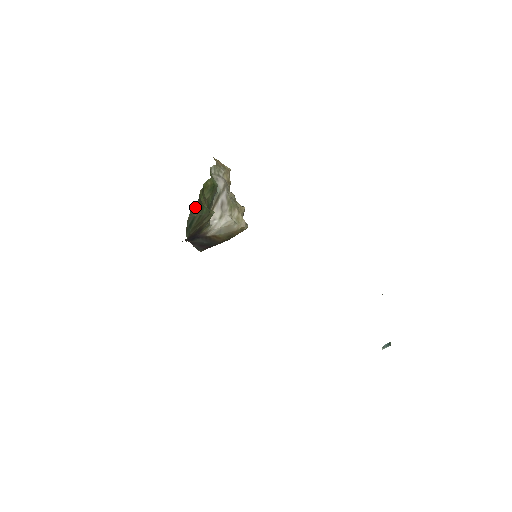
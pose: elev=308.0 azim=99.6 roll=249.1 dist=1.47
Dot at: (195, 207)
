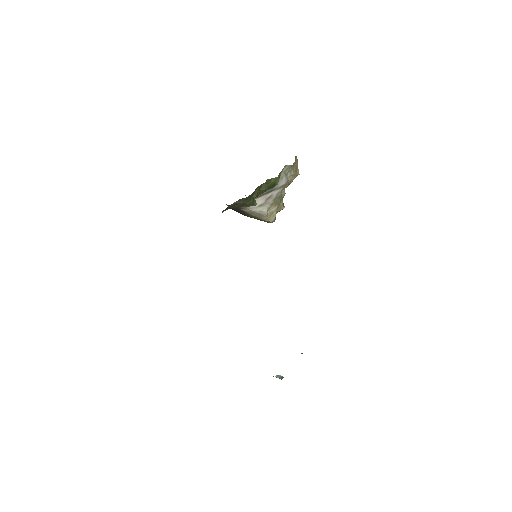
Dot at: (245, 198)
